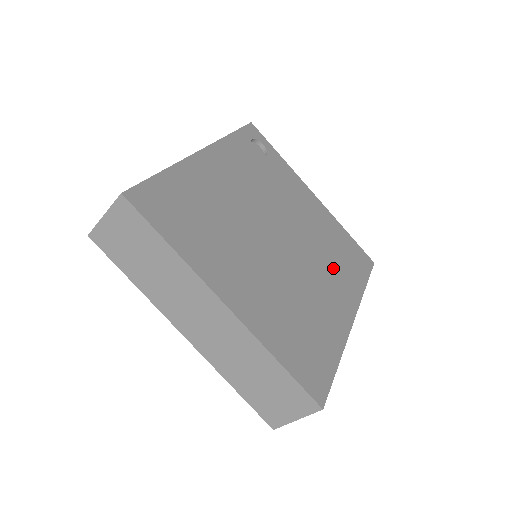
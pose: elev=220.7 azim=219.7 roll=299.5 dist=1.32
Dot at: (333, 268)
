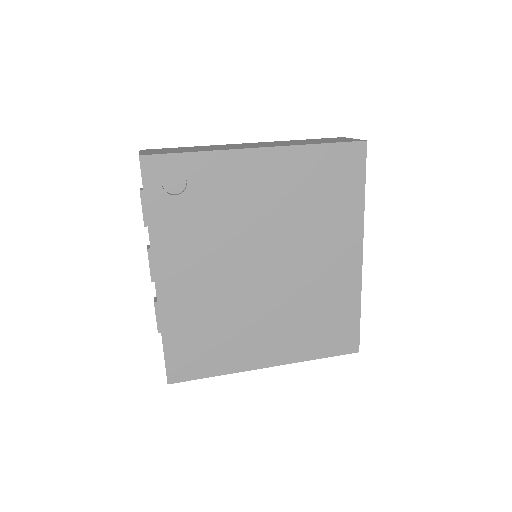
Dot at: (323, 226)
